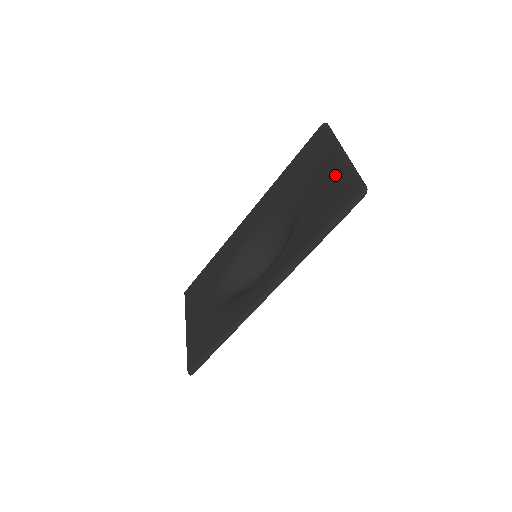
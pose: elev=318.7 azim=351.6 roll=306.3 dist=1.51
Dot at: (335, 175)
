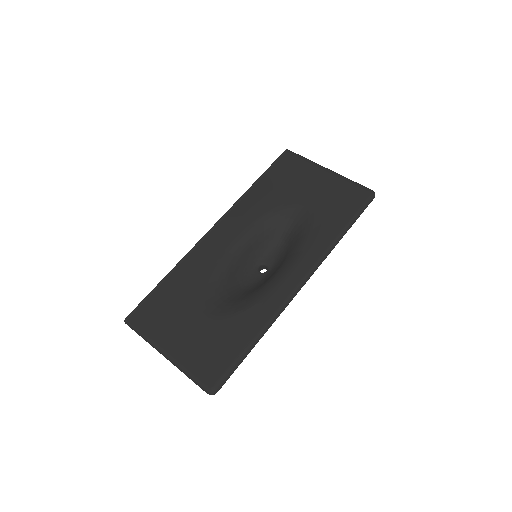
Dot at: (334, 184)
